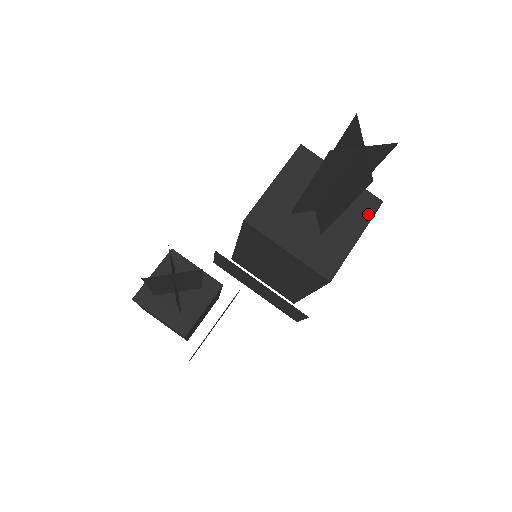
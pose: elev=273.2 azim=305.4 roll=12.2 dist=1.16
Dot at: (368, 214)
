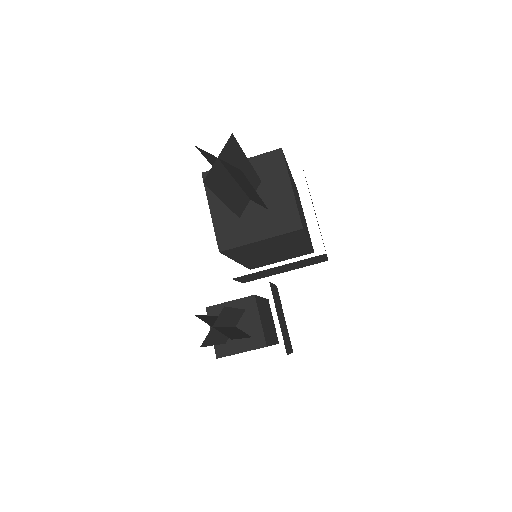
Dot at: (281, 166)
